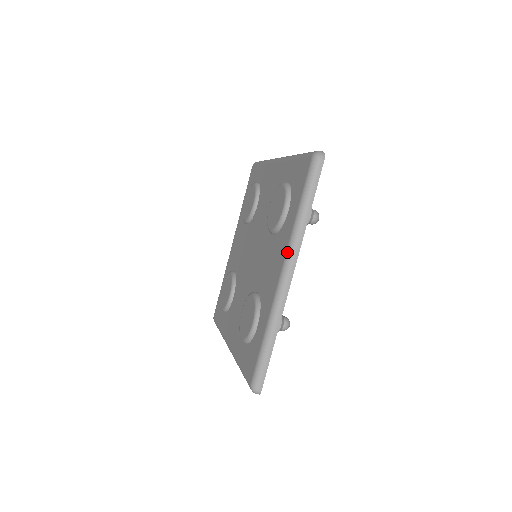
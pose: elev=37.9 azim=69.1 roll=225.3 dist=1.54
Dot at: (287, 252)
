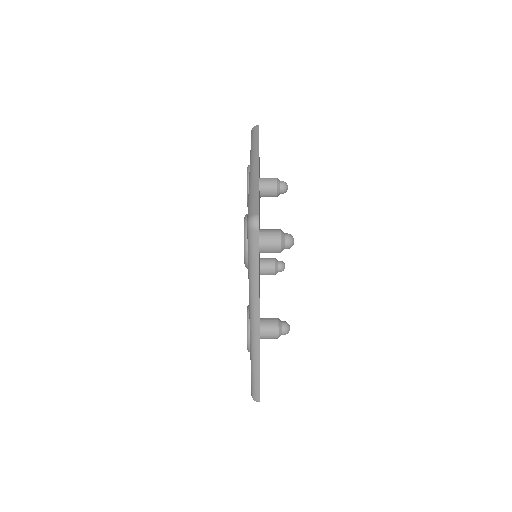
Dot at: (249, 307)
